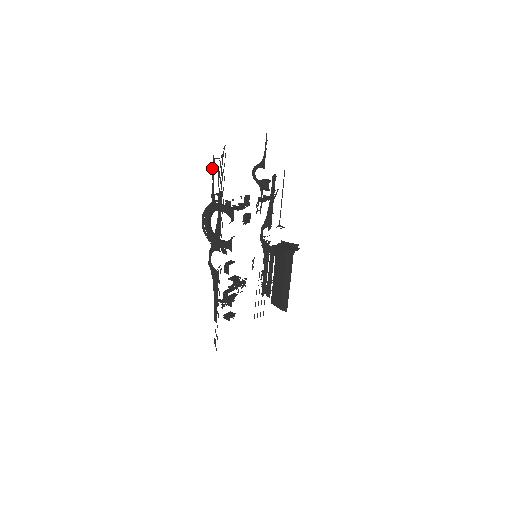
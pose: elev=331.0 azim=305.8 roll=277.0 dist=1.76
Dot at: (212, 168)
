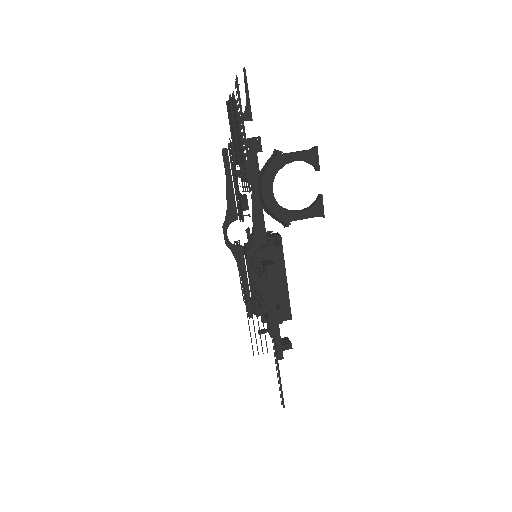
Dot at: (231, 115)
